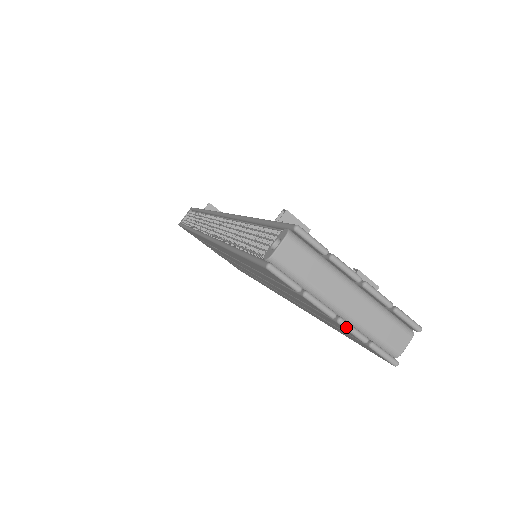
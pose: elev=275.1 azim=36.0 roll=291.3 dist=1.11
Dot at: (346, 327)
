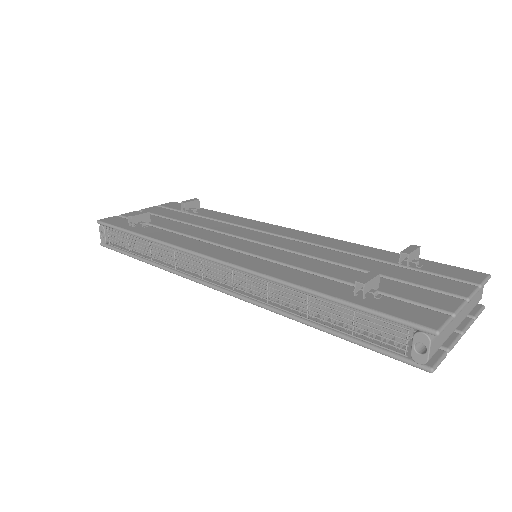
Dot at: occluded
